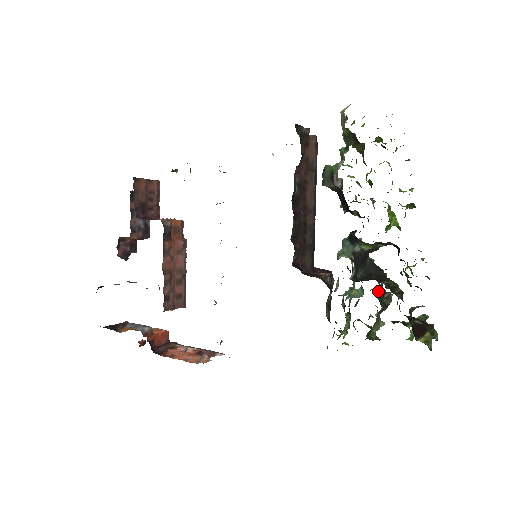
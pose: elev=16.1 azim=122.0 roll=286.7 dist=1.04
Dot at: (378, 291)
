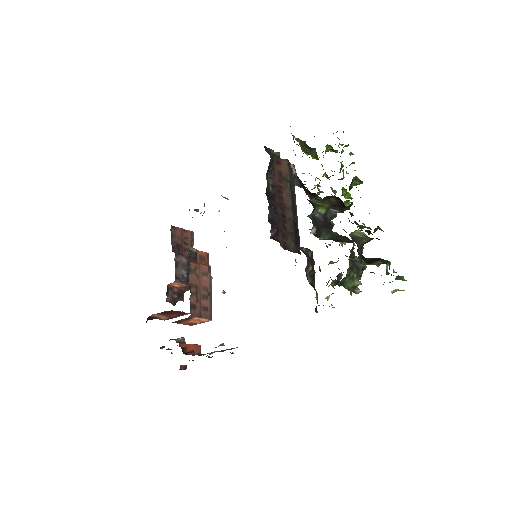
Dot at: (350, 257)
